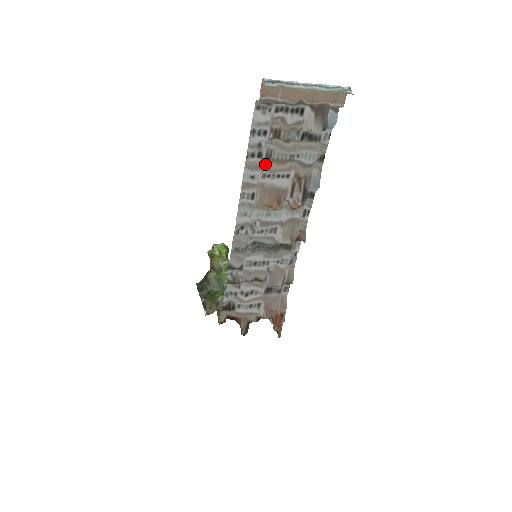
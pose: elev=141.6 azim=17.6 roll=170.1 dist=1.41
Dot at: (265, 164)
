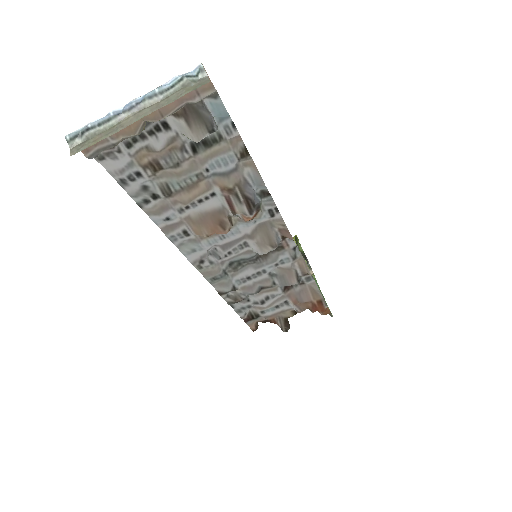
Dot at: (171, 200)
